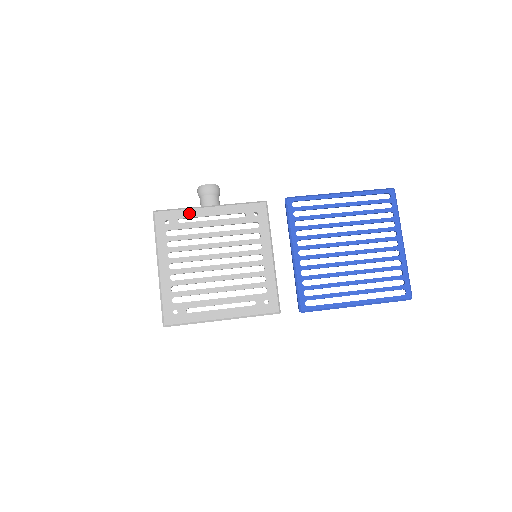
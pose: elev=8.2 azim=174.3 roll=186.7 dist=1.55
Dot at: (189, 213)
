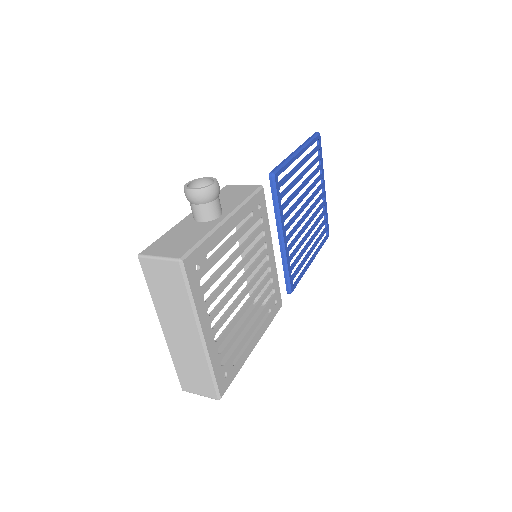
Dot at: (214, 240)
